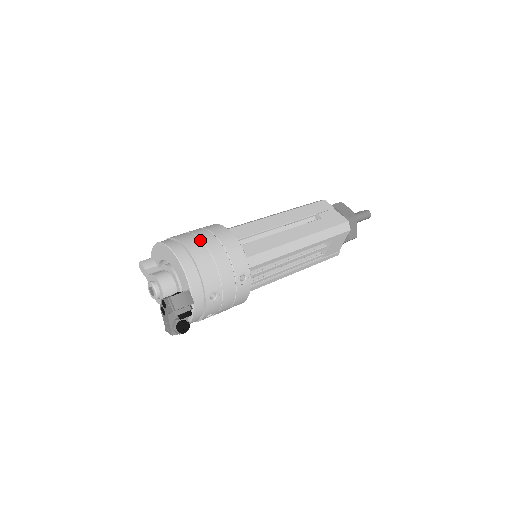
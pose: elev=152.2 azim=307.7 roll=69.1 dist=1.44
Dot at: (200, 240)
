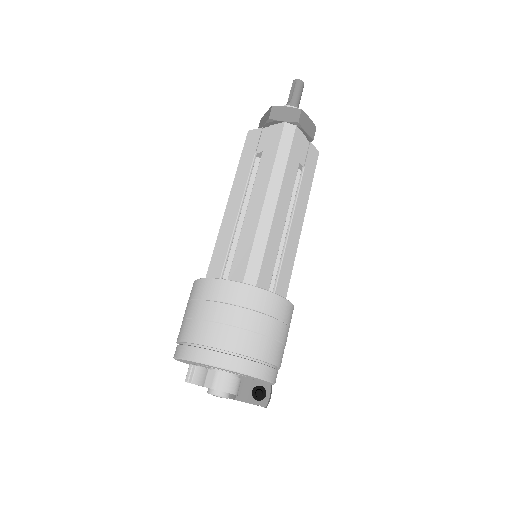
Dot at: (271, 340)
